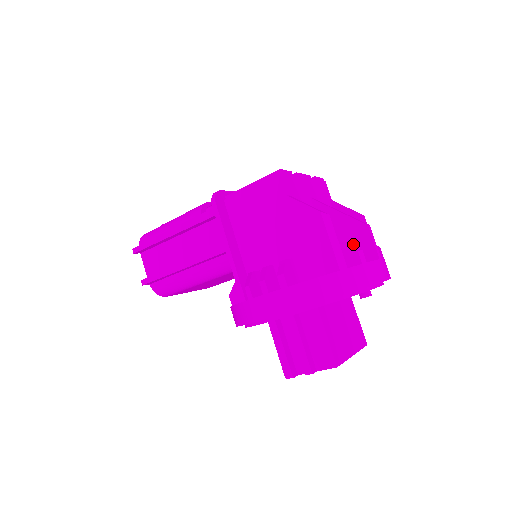
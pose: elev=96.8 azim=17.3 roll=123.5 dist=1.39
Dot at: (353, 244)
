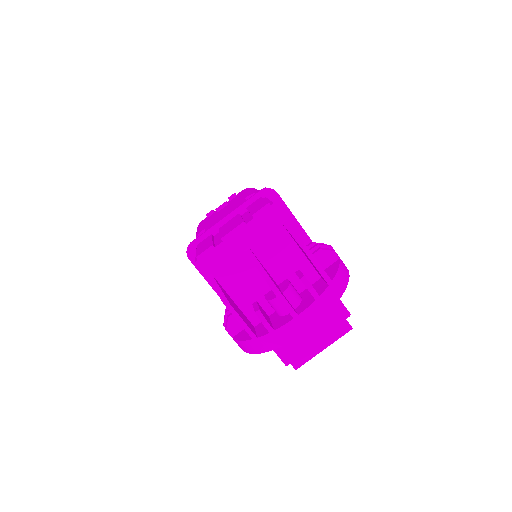
Dot at: (276, 300)
